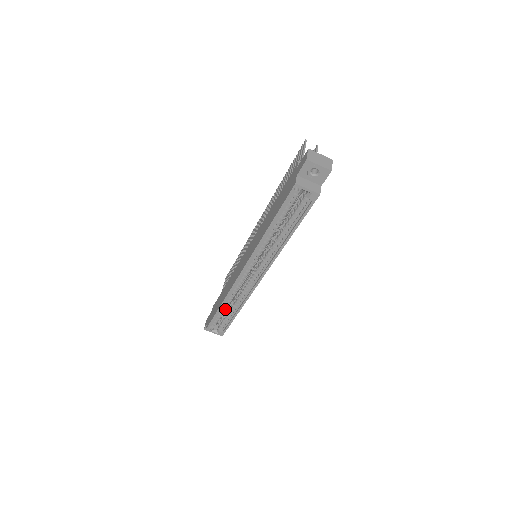
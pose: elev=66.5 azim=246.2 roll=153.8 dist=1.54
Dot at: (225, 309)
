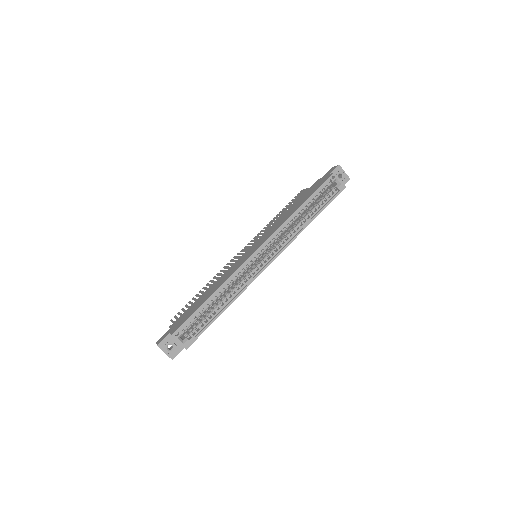
Dot at: (211, 304)
